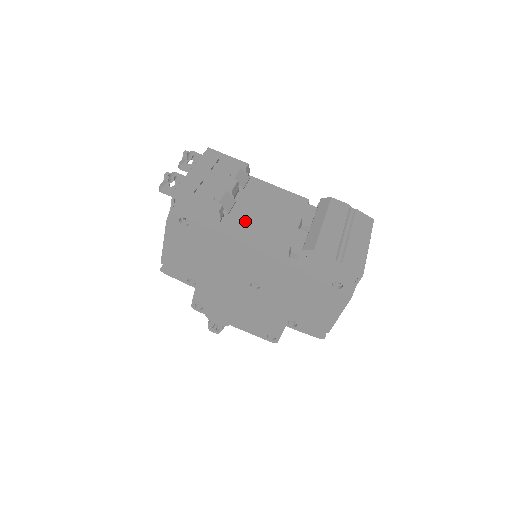
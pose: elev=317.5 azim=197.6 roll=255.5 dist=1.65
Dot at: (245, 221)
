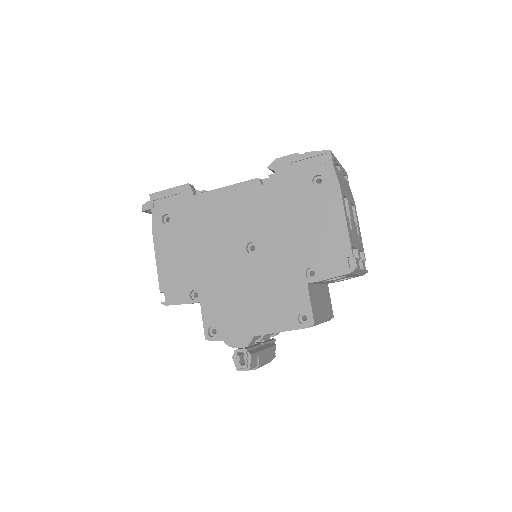
Dot at: occluded
